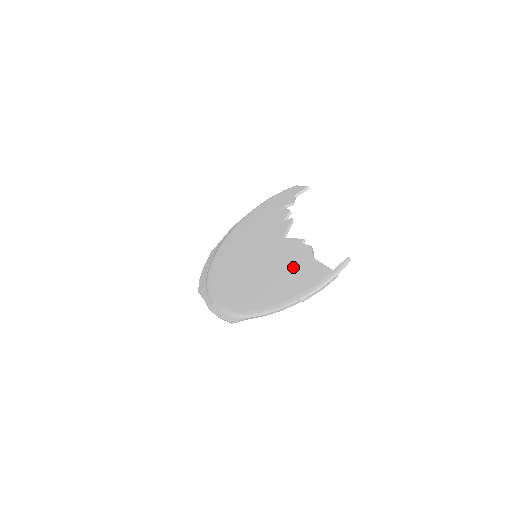
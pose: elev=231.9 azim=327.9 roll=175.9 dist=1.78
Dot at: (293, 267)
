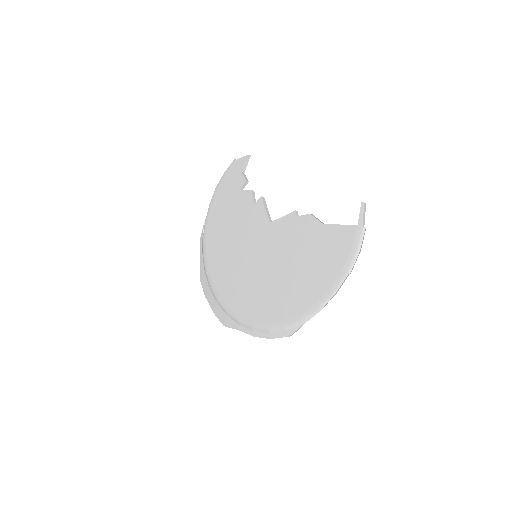
Dot at: (310, 246)
